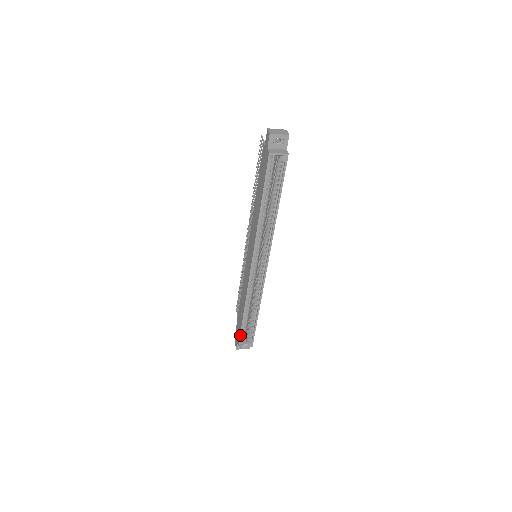
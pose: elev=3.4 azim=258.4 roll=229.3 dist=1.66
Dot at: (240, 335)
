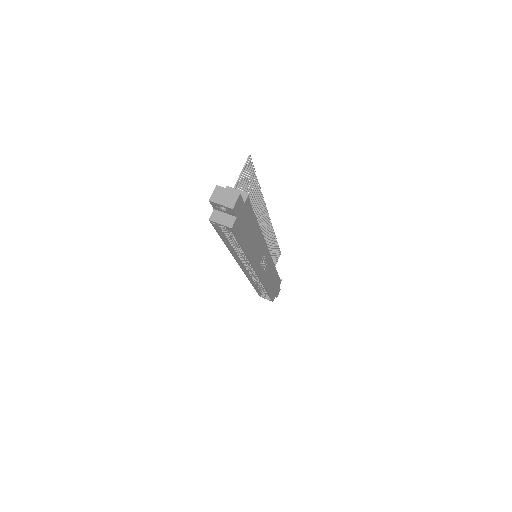
Dot at: (258, 293)
